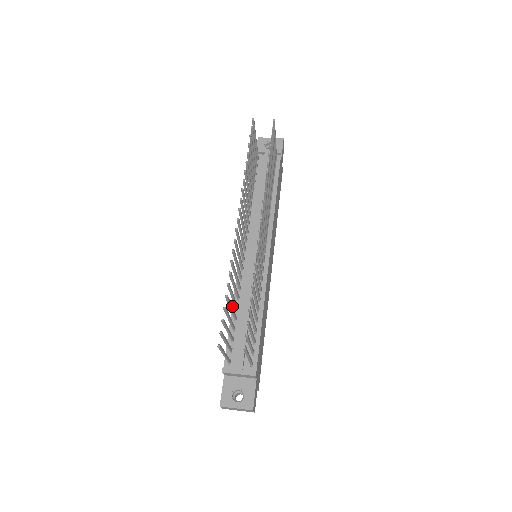
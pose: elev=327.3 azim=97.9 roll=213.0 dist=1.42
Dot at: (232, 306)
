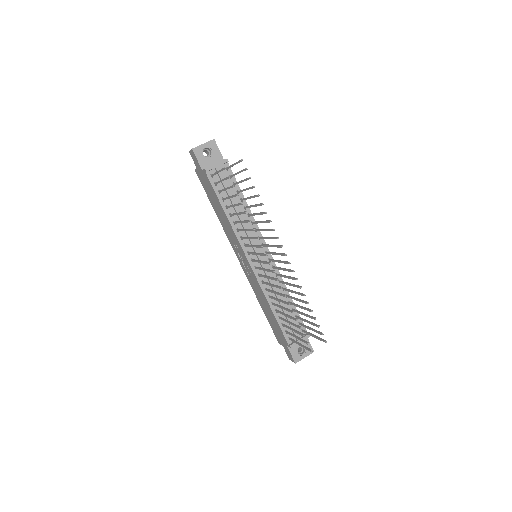
Dot at: (269, 305)
